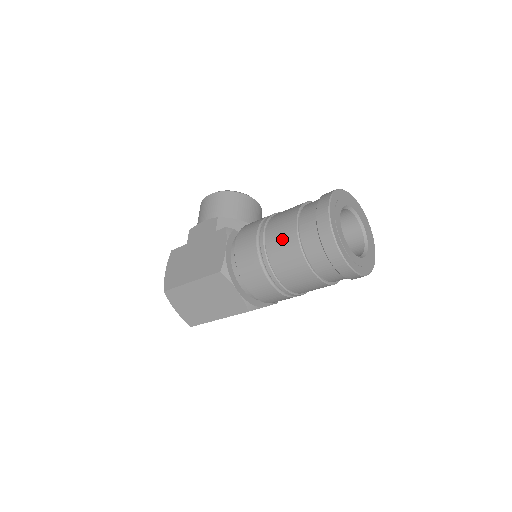
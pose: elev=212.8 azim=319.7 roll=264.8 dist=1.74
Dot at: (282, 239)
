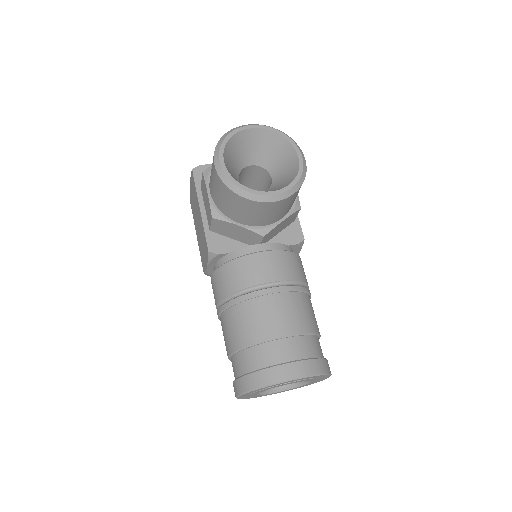
Dot at: occluded
